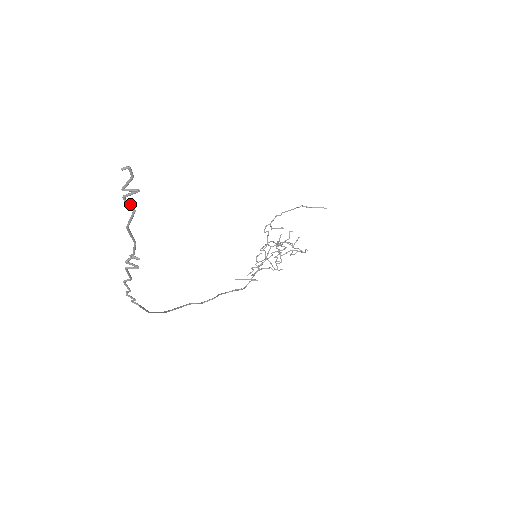
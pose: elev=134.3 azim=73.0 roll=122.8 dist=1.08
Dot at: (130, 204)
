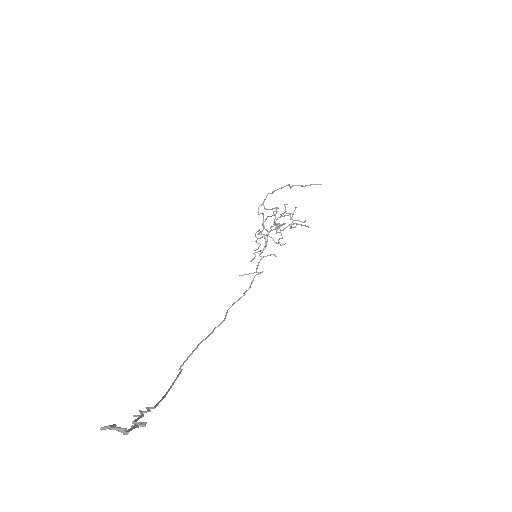
Dot at: occluded
